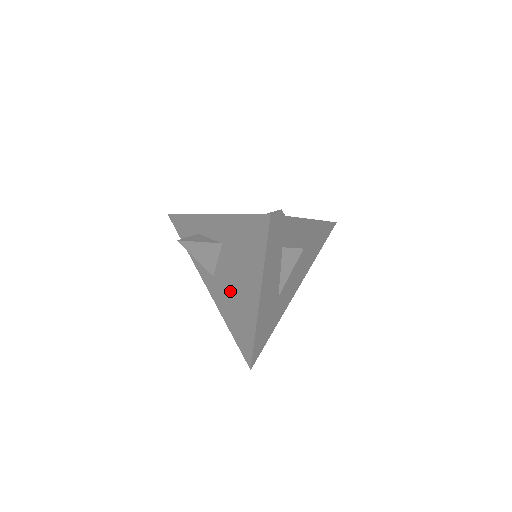
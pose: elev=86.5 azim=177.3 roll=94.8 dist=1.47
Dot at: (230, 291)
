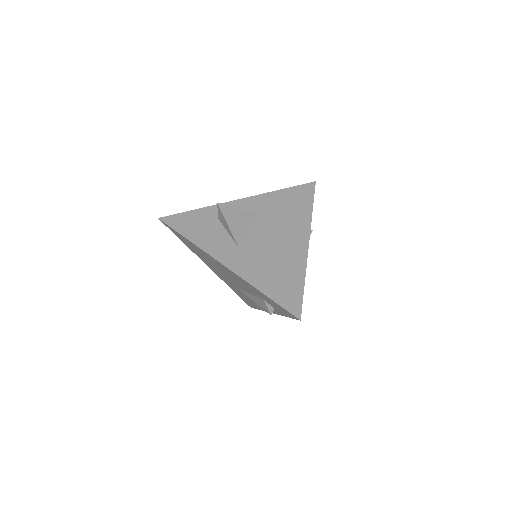
Dot at: (267, 250)
